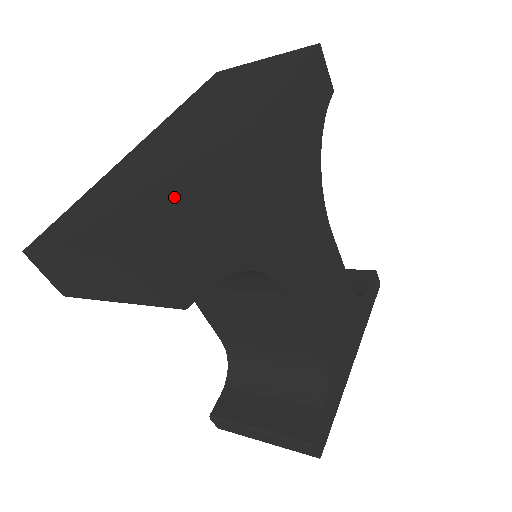
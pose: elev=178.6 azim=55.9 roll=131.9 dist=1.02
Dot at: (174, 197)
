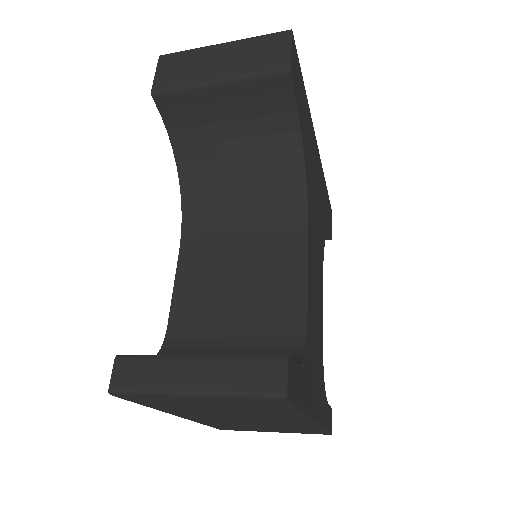
Dot at: occluded
